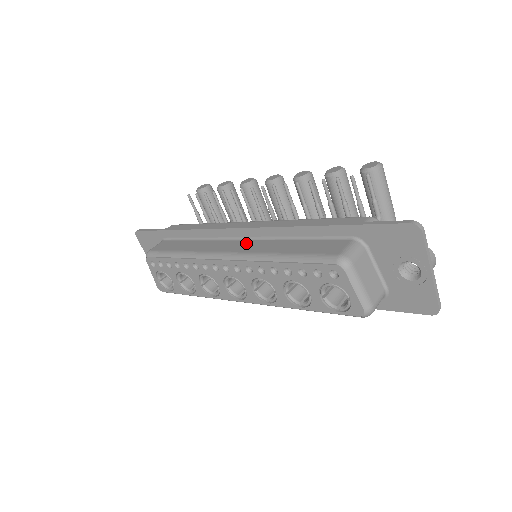
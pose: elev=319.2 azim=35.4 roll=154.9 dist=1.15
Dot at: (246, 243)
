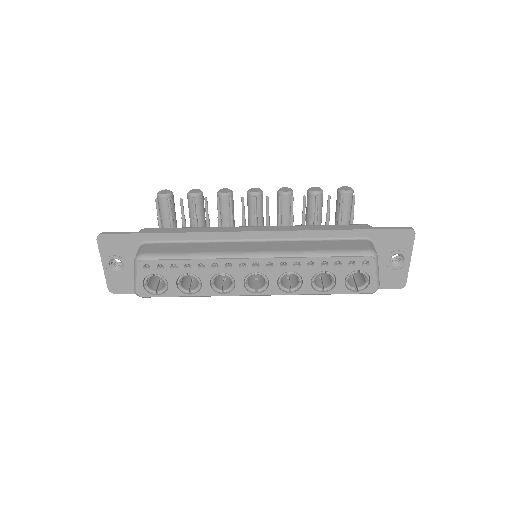
Dot at: (268, 244)
